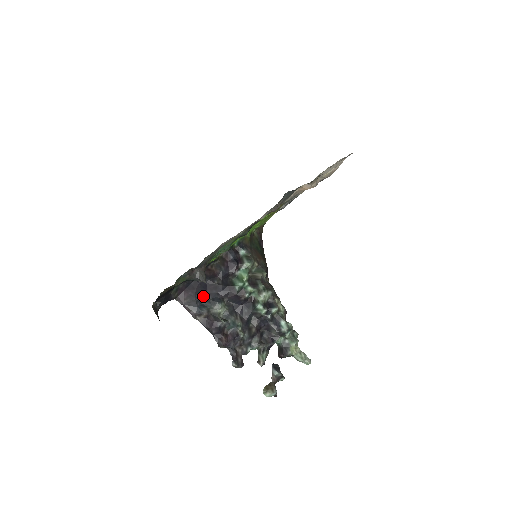
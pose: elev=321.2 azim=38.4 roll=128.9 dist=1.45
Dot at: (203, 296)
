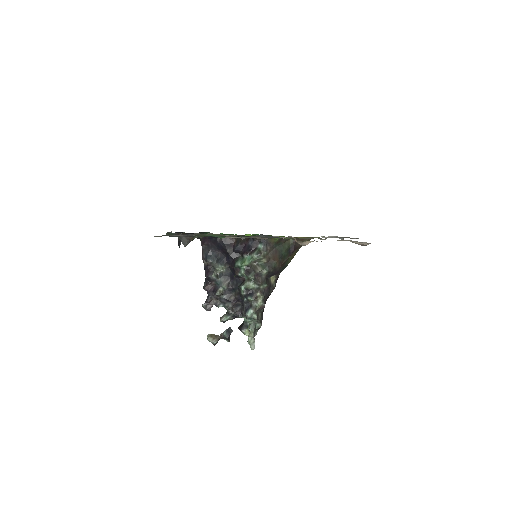
Dot at: (216, 252)
